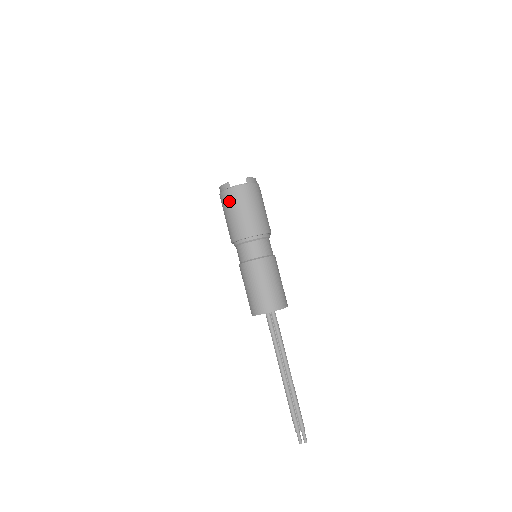
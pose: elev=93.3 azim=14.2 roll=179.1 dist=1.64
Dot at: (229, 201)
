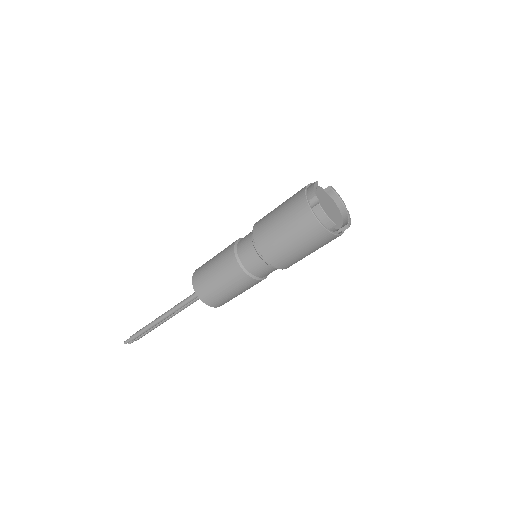
Dot at: (310, 237)
